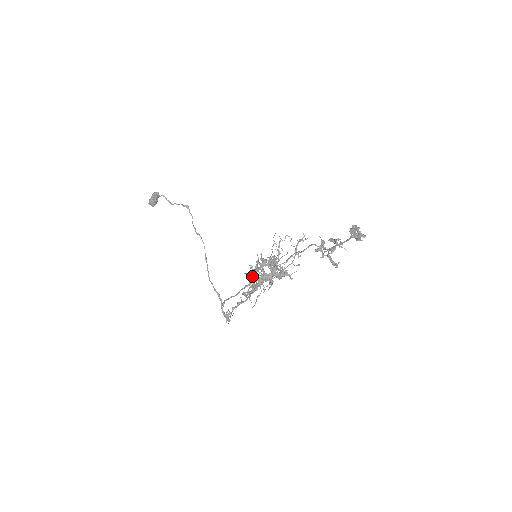
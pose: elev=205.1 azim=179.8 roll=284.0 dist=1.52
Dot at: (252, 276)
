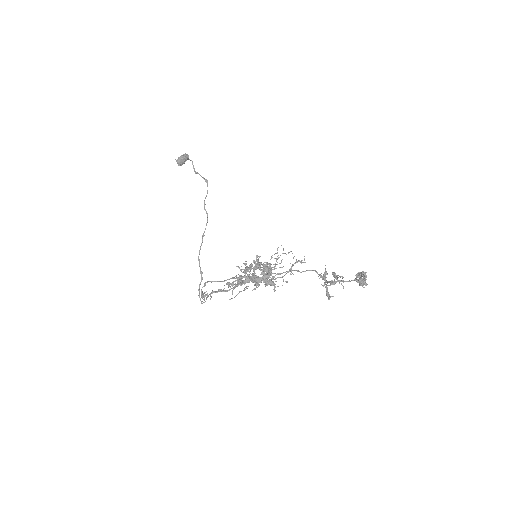
Dot at: occluded
